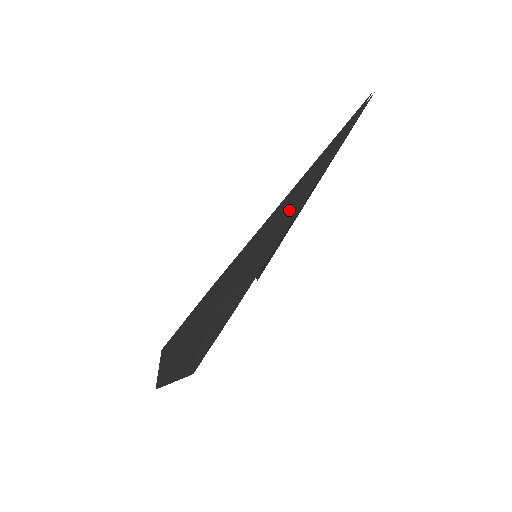
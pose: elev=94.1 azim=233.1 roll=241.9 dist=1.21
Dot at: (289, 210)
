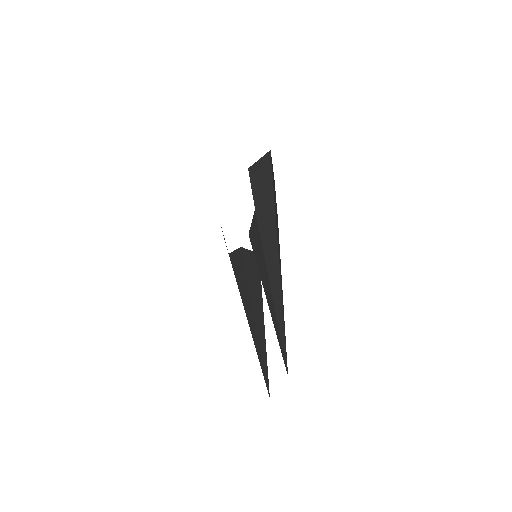
Dot at: occluded
